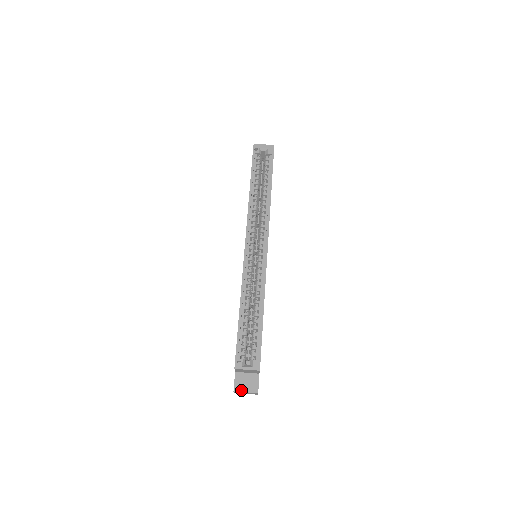
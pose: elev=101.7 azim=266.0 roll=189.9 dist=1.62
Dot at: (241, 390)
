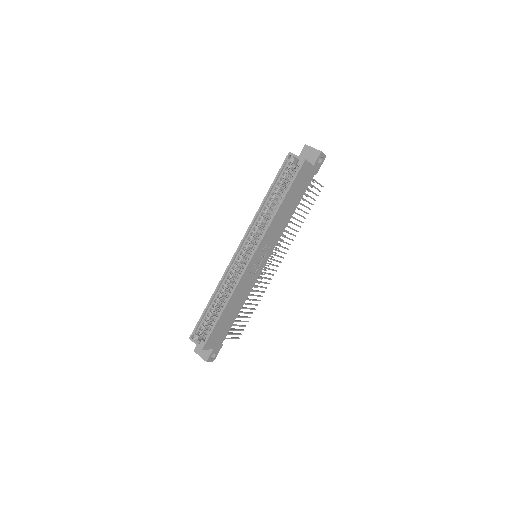
Dot at: (198, 353)
